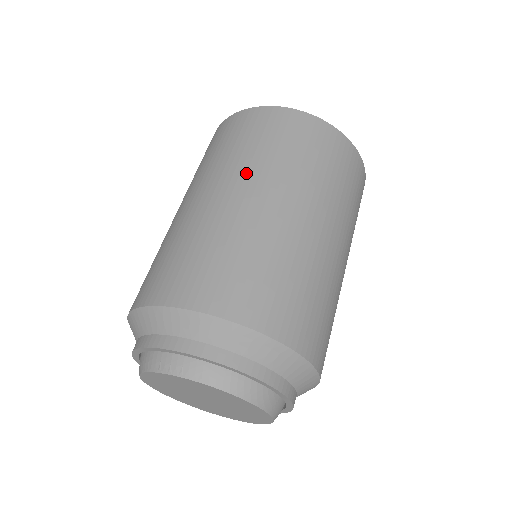
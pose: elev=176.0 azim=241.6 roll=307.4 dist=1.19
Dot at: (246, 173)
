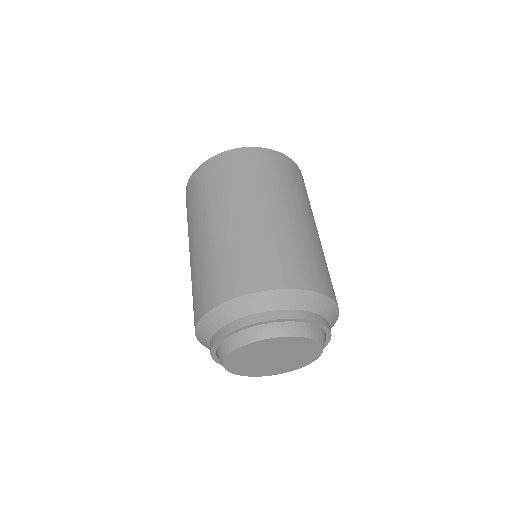
Dot at: (276, 196)
